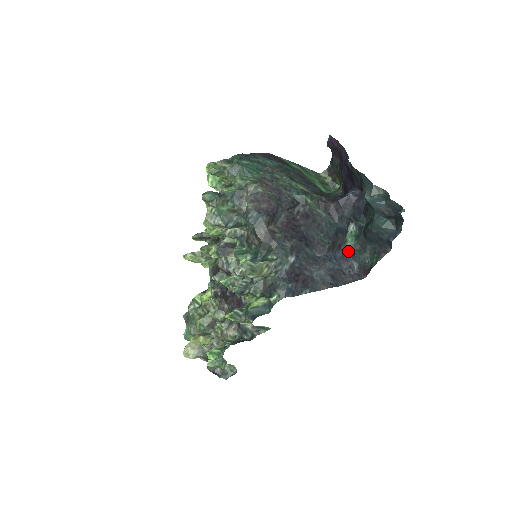
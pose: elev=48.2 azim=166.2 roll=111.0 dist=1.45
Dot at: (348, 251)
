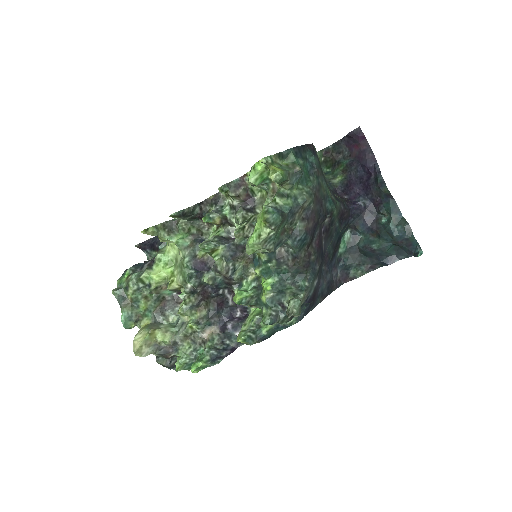
Dot at: (338, 257)
